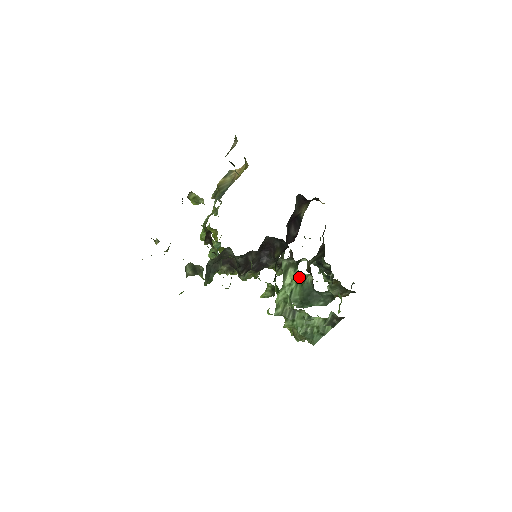
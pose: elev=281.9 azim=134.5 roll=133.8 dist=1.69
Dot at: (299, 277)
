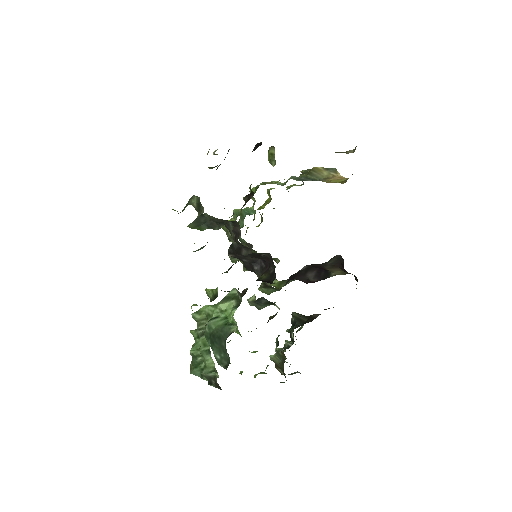
Dot at: (231, 316)
